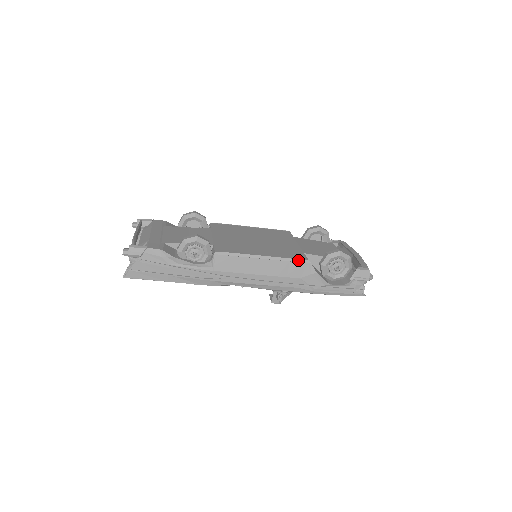
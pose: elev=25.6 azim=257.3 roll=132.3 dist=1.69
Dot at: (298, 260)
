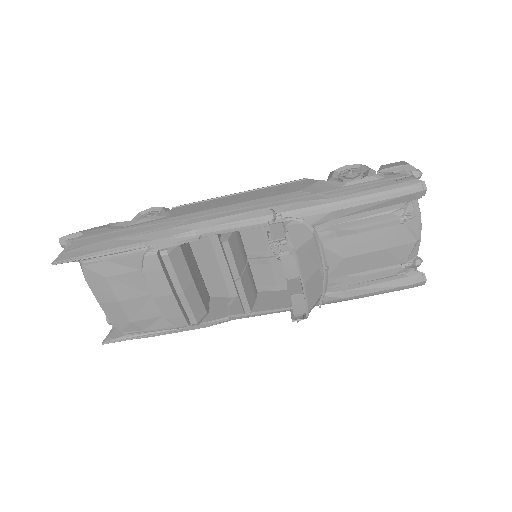
Dot at: (288, 182)
